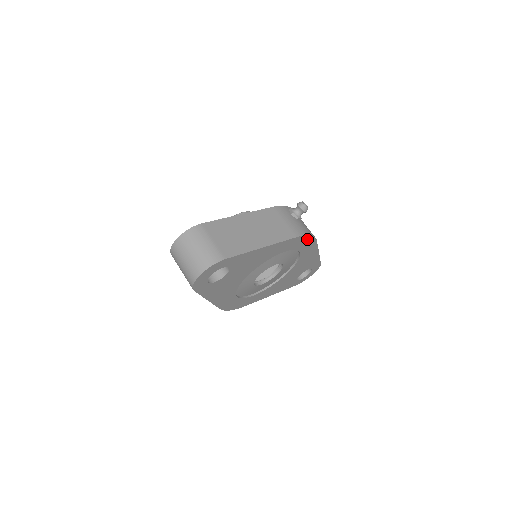
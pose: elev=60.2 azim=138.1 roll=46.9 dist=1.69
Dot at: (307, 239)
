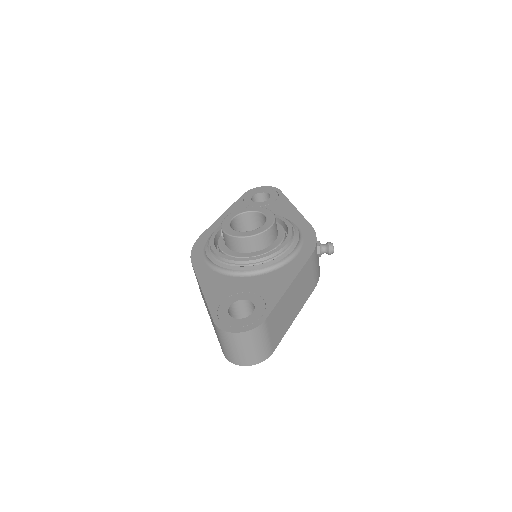
Dot at: occluded
